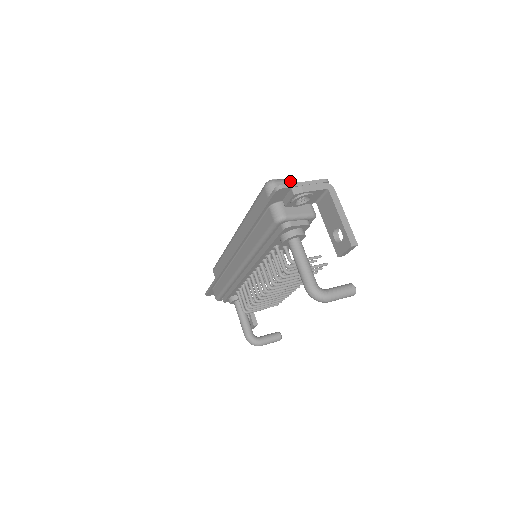
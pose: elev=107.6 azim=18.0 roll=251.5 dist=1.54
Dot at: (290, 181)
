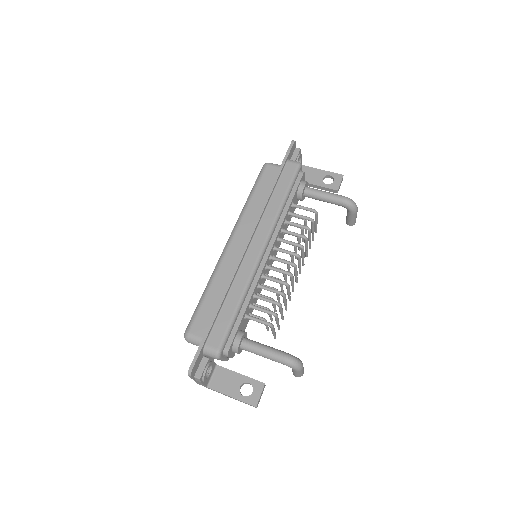
Dot at: occluded
